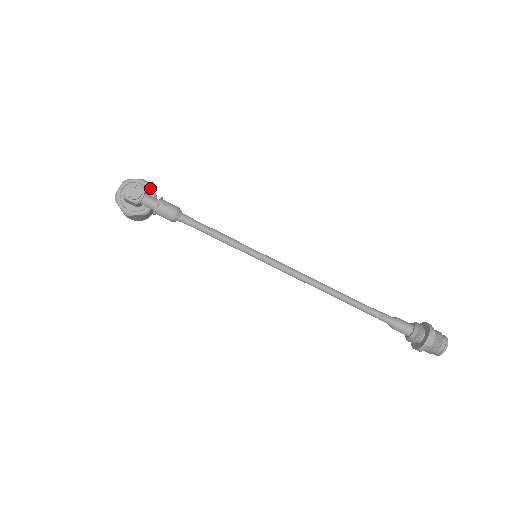
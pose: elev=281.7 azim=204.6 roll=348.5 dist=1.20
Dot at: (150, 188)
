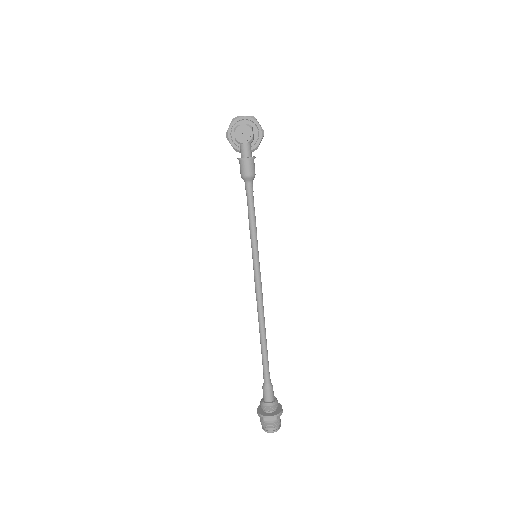
Dot at: (259, 141)
